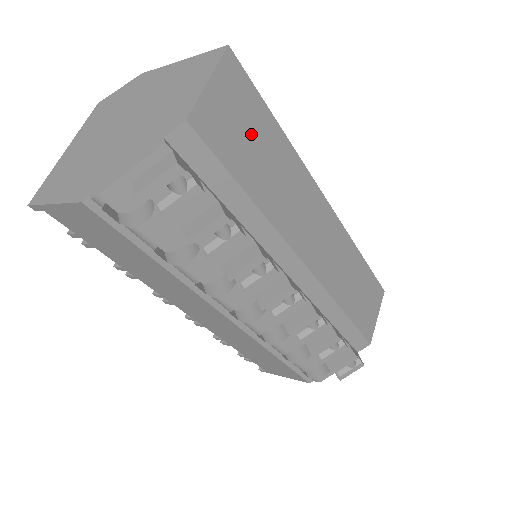
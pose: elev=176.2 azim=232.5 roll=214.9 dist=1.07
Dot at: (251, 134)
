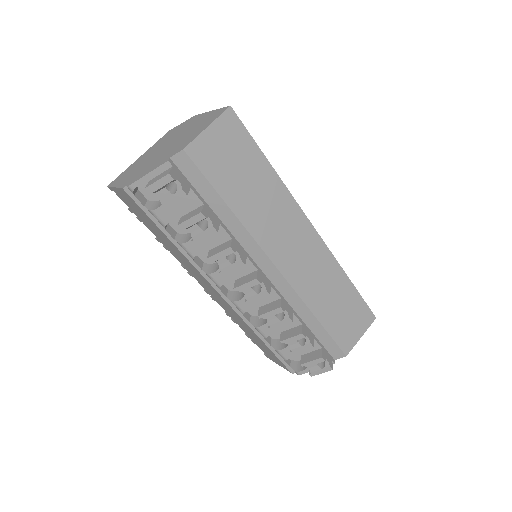
Dot at: (239, 165)
